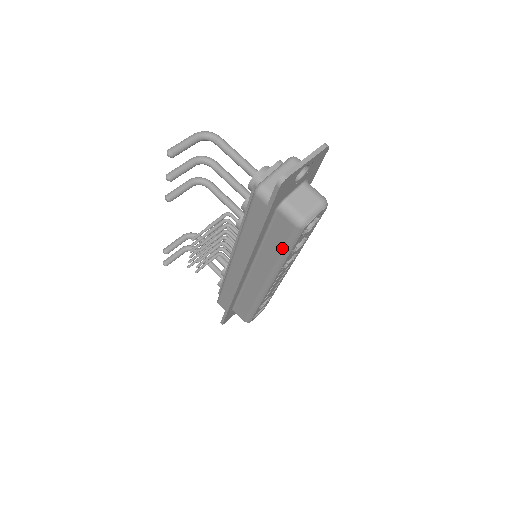
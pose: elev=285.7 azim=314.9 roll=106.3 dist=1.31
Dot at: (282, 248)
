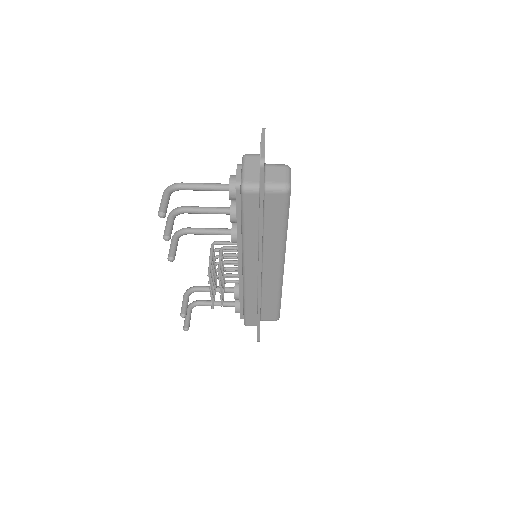
Dot at: (282, 221)
